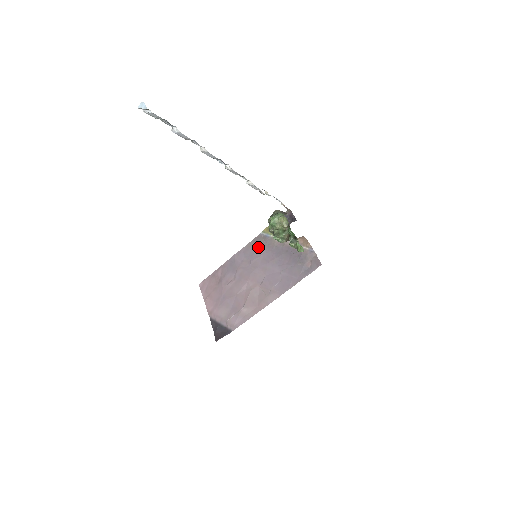
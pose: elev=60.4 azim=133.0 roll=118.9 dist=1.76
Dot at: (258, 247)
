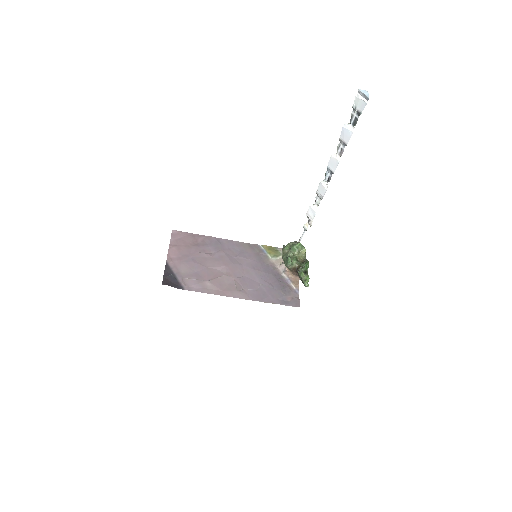
Dot at: (251, 252)
